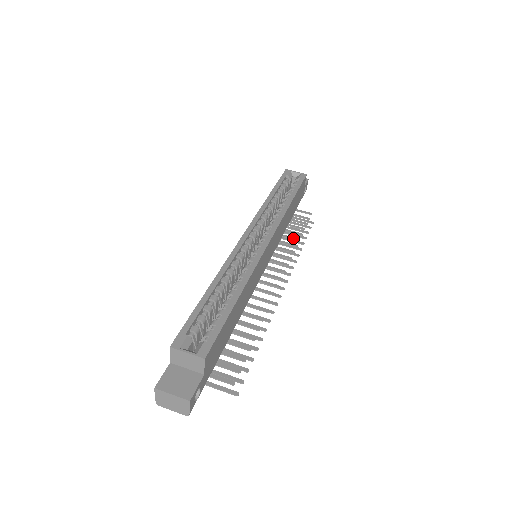
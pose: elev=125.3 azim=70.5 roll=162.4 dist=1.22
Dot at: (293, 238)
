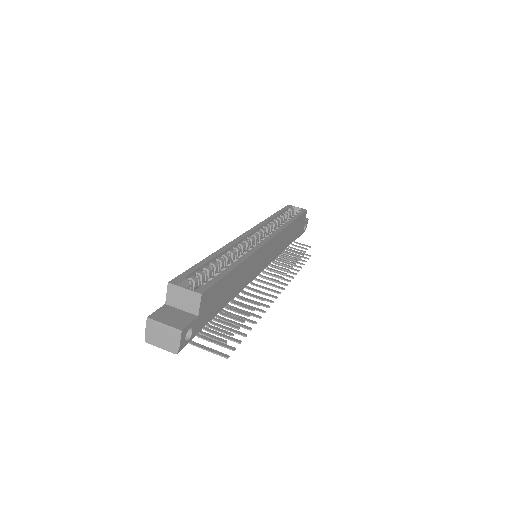
Dot at: (291, 258)
